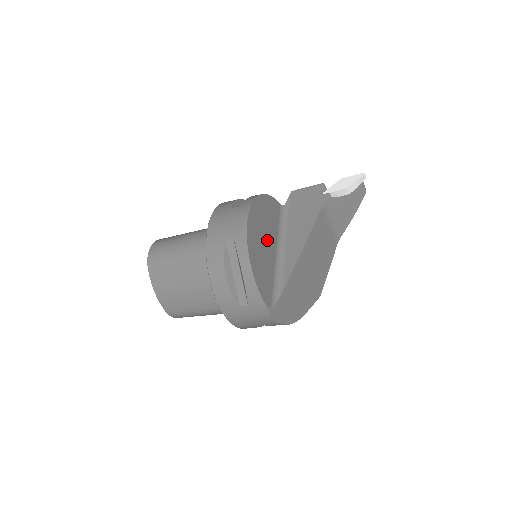
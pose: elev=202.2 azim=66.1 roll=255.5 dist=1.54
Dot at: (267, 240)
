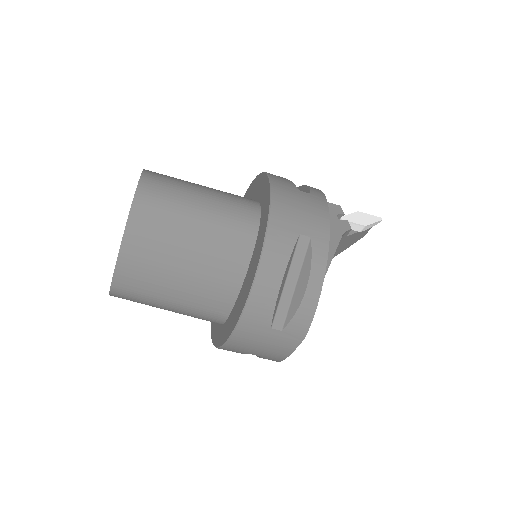
Dot at: occluded
